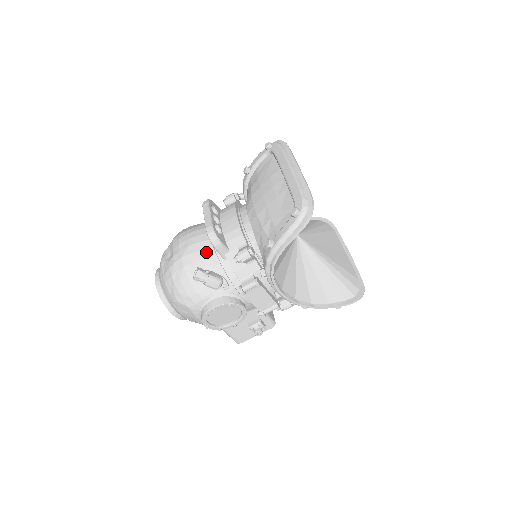
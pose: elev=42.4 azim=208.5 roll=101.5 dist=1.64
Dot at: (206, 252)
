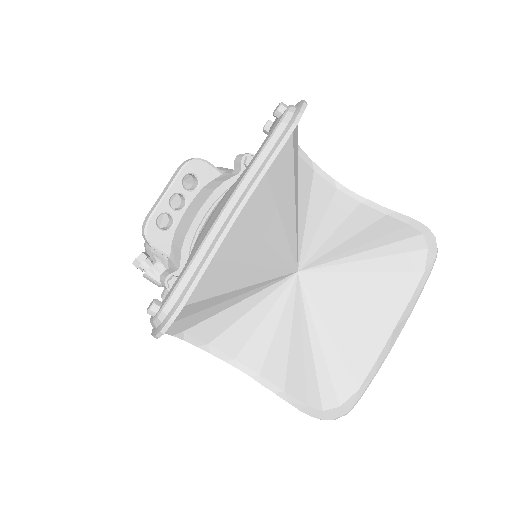
Dot at: occluded
